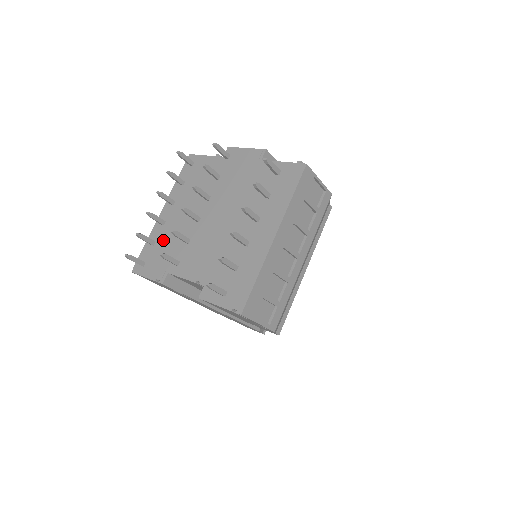
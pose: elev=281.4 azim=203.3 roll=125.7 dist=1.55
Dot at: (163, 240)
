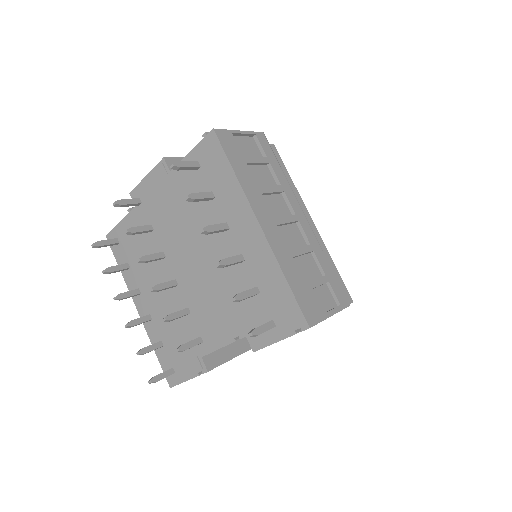
Dot at: (166, 333)
